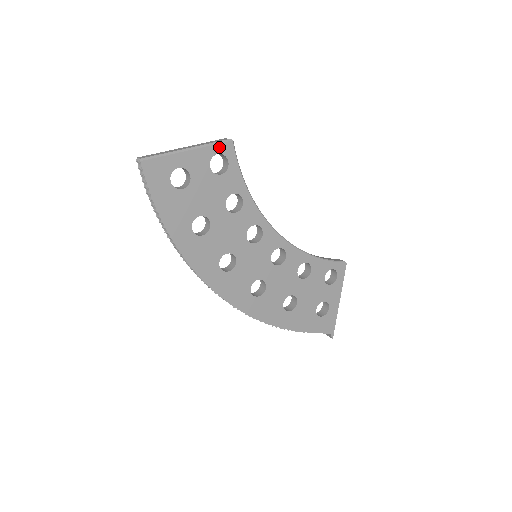
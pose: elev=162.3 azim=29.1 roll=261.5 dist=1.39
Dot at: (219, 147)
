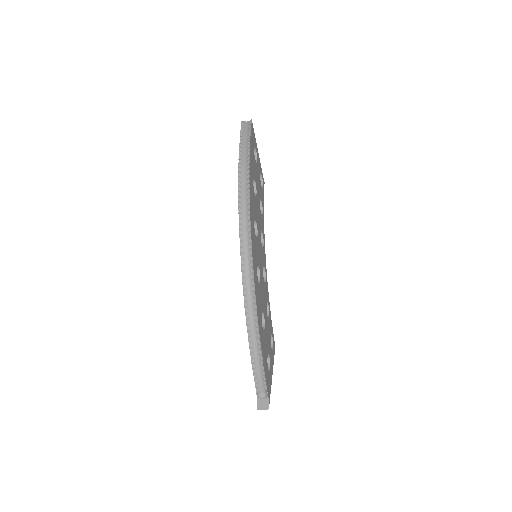
Dot at: (262, 175)
